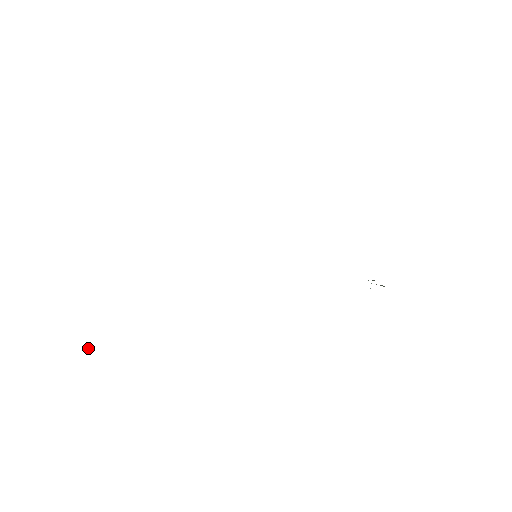
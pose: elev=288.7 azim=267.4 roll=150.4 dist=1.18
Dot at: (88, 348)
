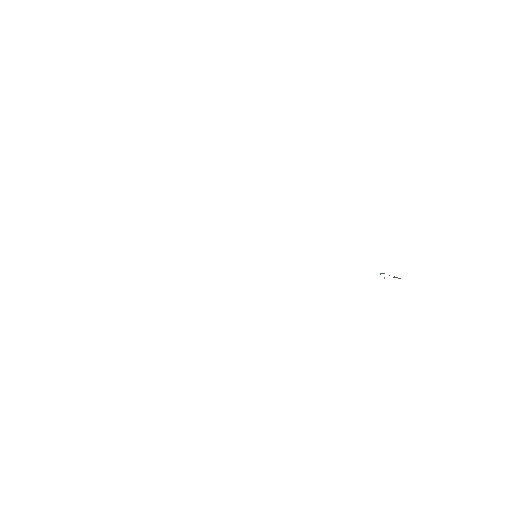
Dot at: occluded
